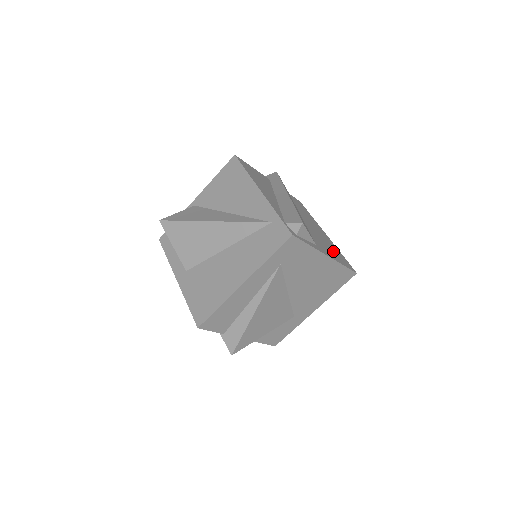
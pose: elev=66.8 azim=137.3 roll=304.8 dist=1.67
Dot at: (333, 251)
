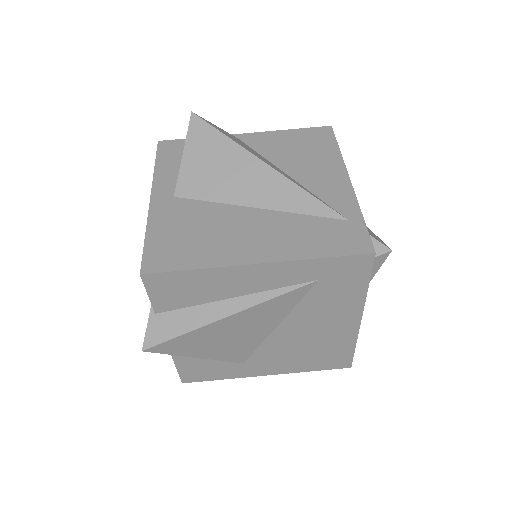
Dot at: occluded
